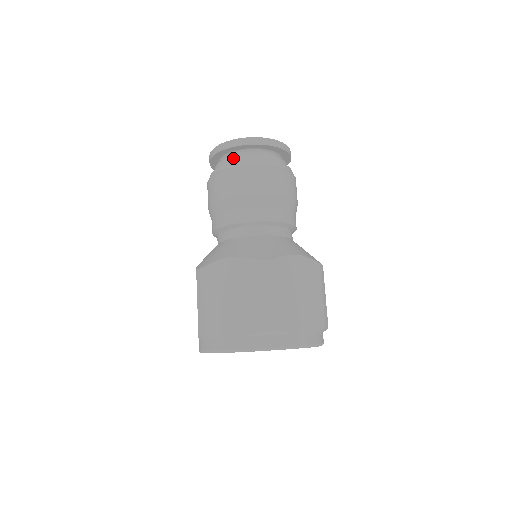
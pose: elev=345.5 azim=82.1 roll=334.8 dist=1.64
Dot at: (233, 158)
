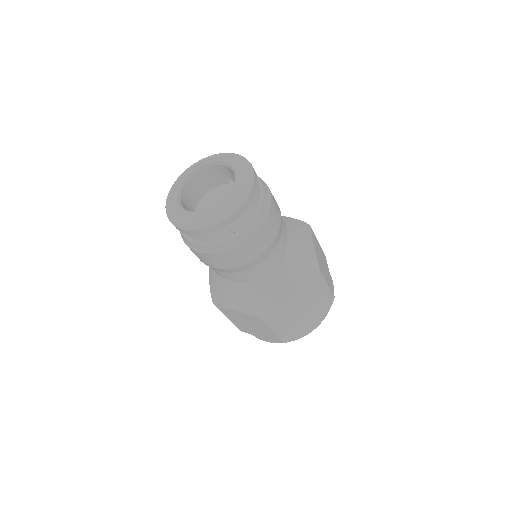
Dot at: (237, 225)
